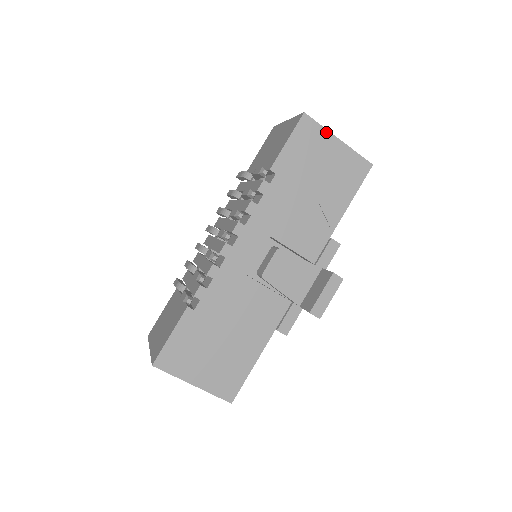
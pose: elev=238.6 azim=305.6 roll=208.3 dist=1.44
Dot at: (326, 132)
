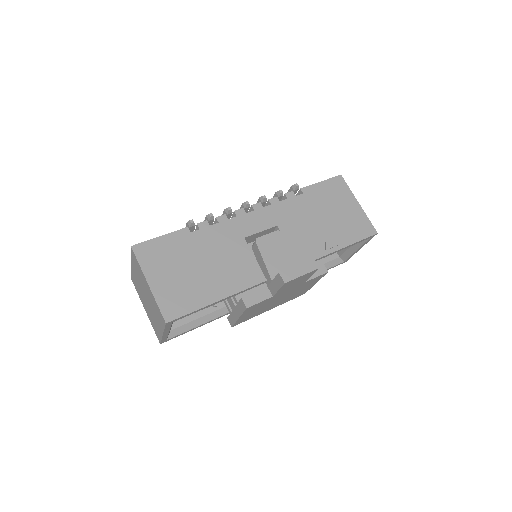
Dot at: (351, 194)
